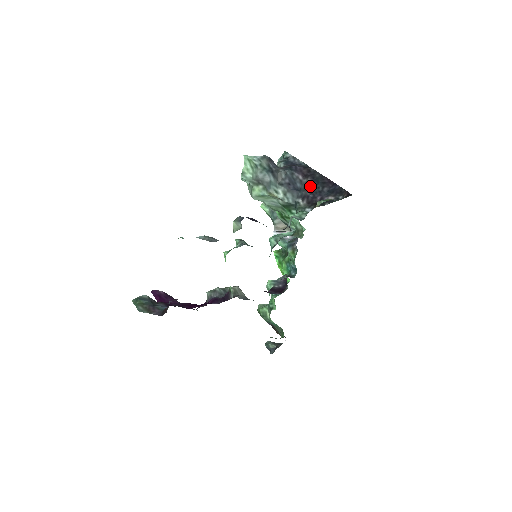
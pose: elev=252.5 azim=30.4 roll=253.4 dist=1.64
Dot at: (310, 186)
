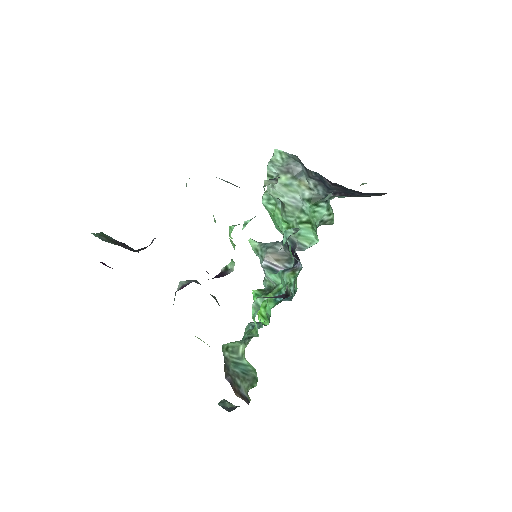
Dot at: (340, 189)
